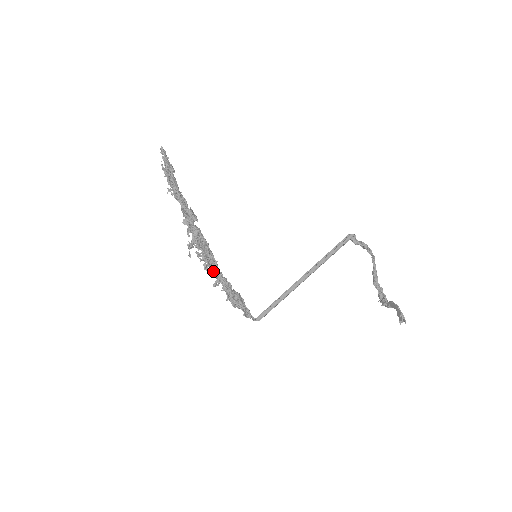
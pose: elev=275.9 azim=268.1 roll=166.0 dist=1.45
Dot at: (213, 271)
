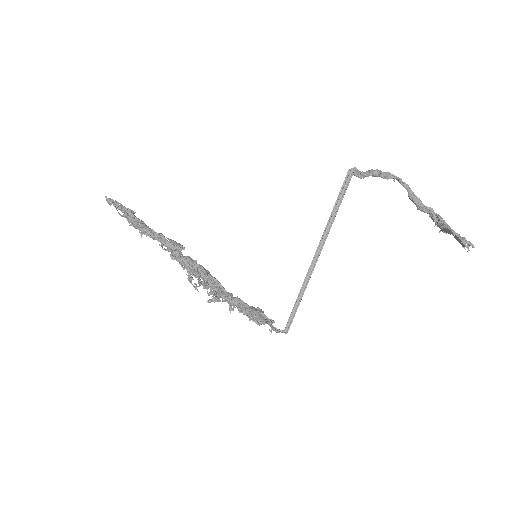
Dot at: (221, 296)
